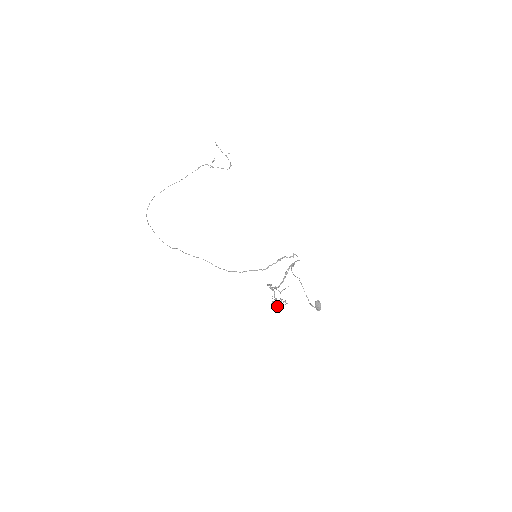
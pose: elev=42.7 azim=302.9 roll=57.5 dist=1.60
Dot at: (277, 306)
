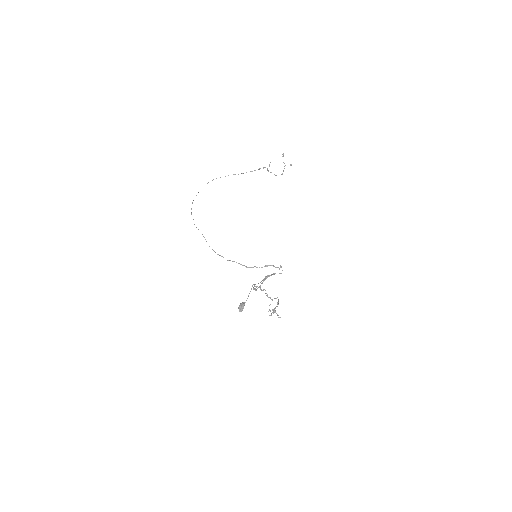
Dot at: (269, 315)
